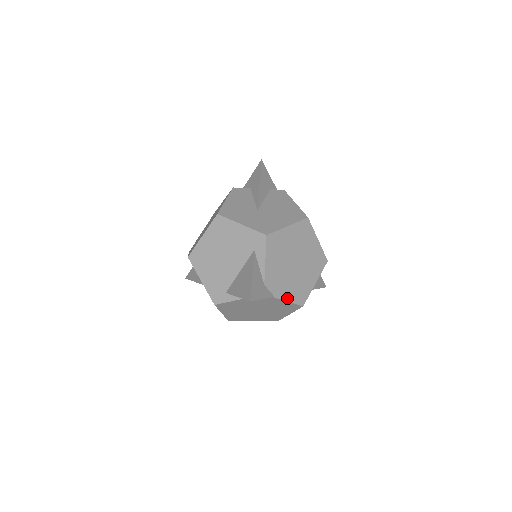
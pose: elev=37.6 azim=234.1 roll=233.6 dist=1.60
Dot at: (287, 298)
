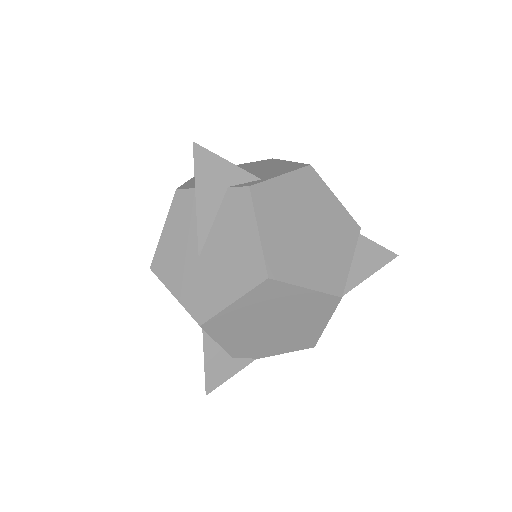
Dot at: (280, 352)
